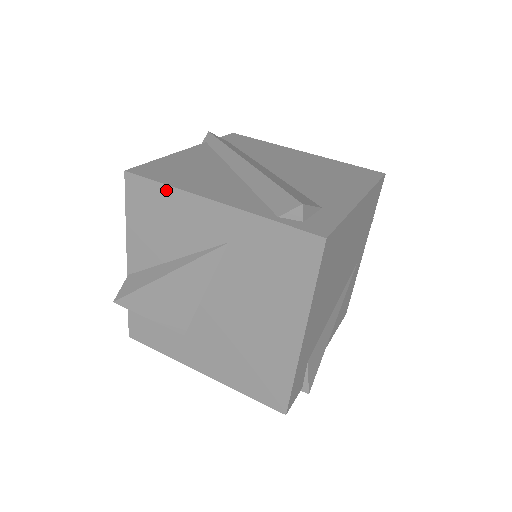
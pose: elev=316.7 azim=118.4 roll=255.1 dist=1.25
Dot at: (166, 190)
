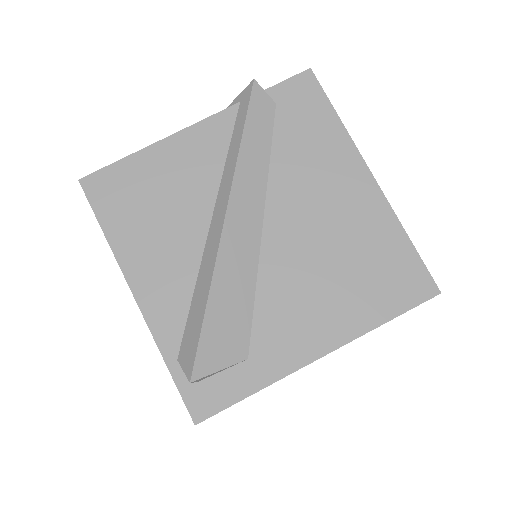
Dot at: (106, 236)
